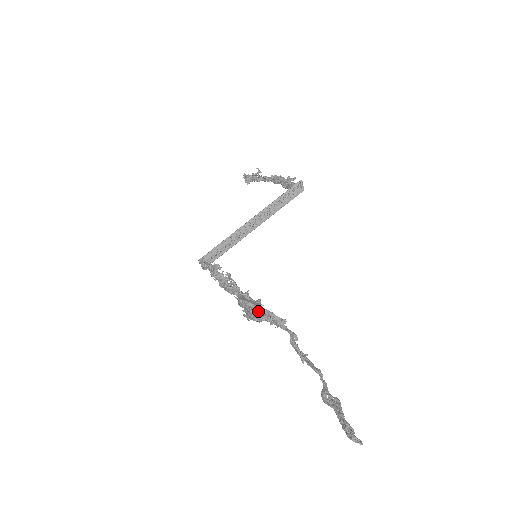
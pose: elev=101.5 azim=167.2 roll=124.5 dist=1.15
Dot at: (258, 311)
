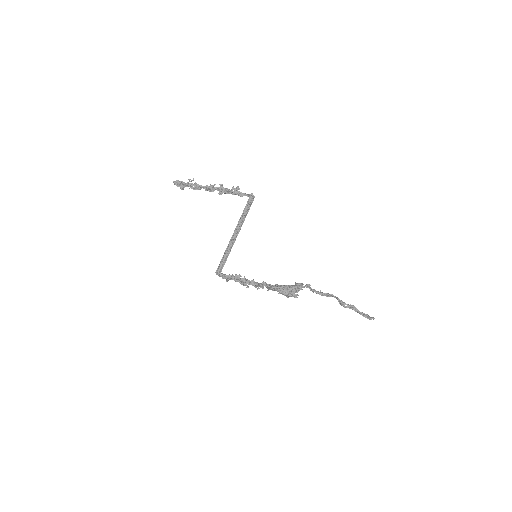
Dot at: (287, 289)
